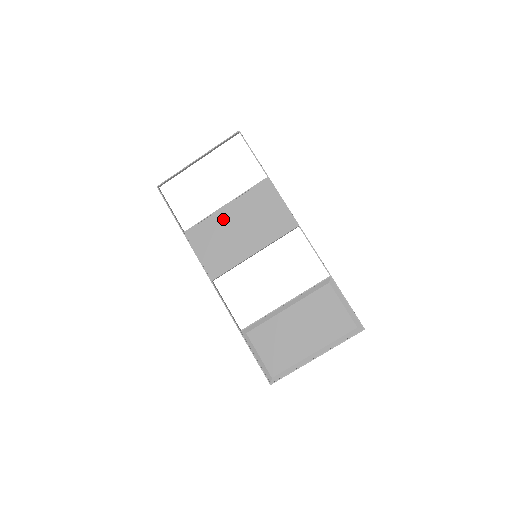
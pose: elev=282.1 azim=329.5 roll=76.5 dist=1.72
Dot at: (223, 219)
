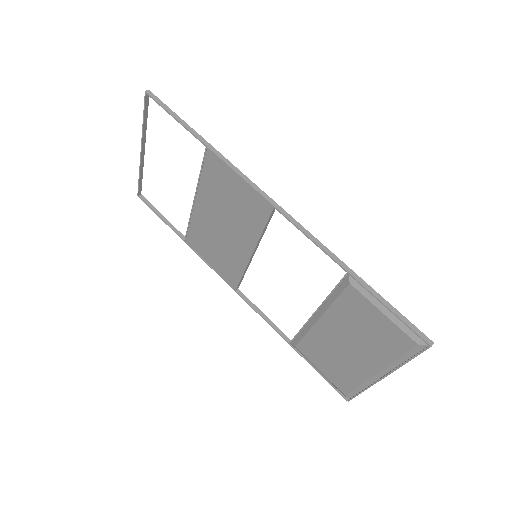
Dot at: (202, 218)
